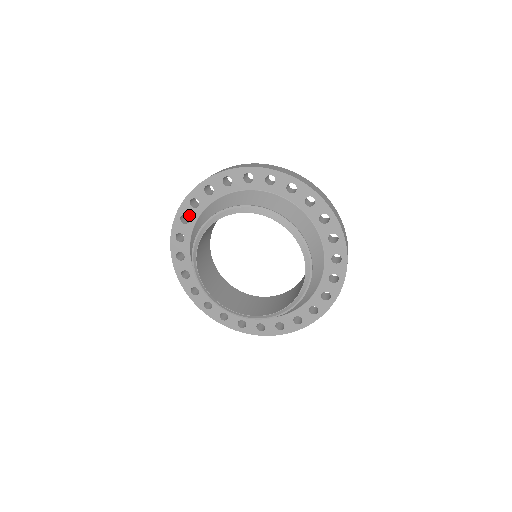
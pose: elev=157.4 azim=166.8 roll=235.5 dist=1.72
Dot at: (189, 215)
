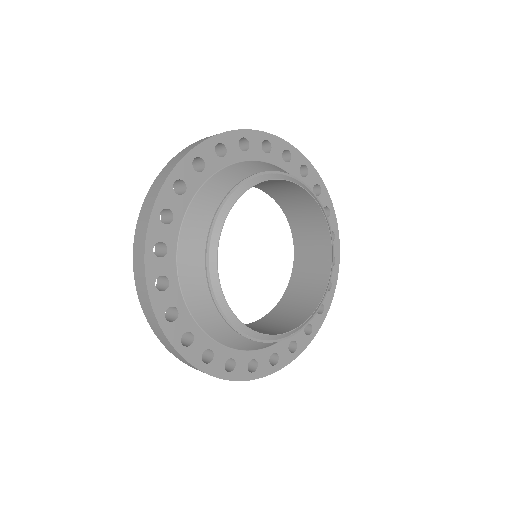
Dot at: (173, 208)
